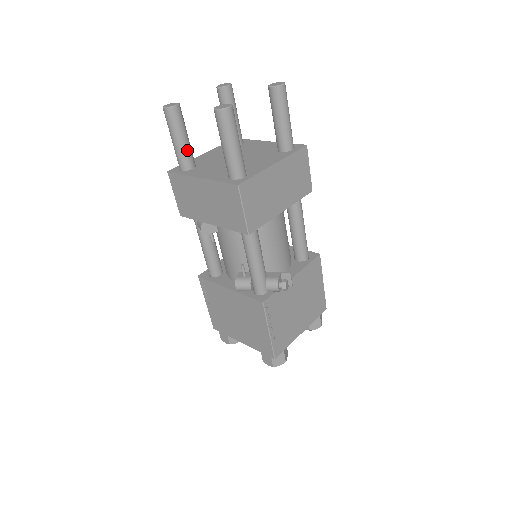
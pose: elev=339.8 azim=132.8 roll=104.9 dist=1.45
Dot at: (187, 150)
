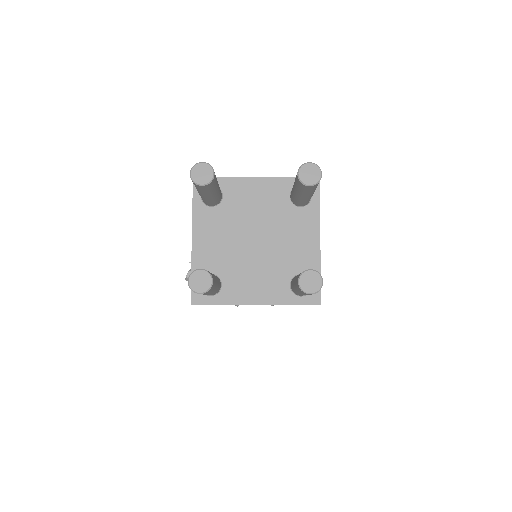
Dot at: (218, 285)
